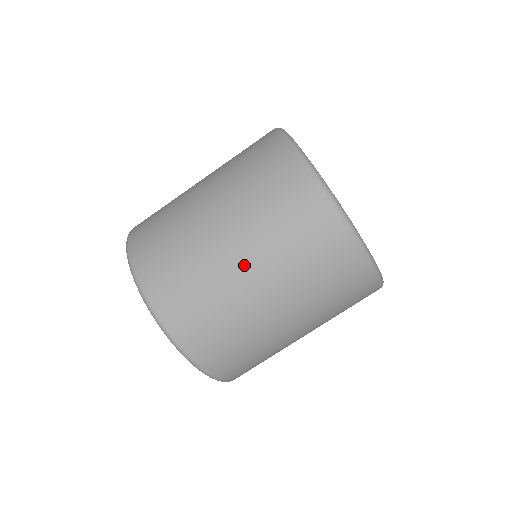
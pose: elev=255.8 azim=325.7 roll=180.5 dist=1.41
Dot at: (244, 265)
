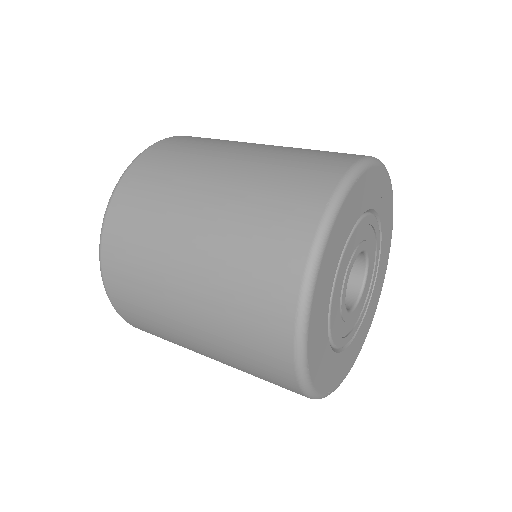
Dot at: (190, 329)
